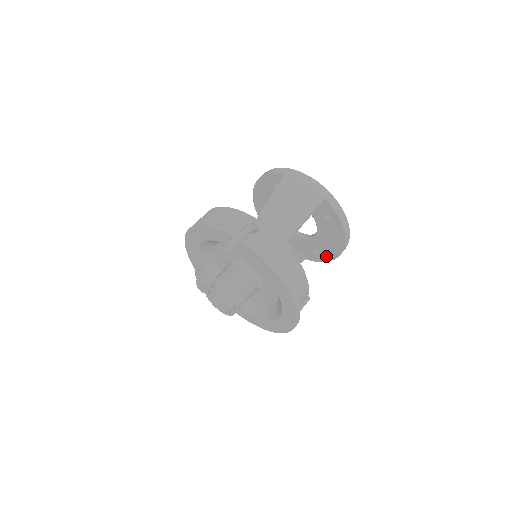
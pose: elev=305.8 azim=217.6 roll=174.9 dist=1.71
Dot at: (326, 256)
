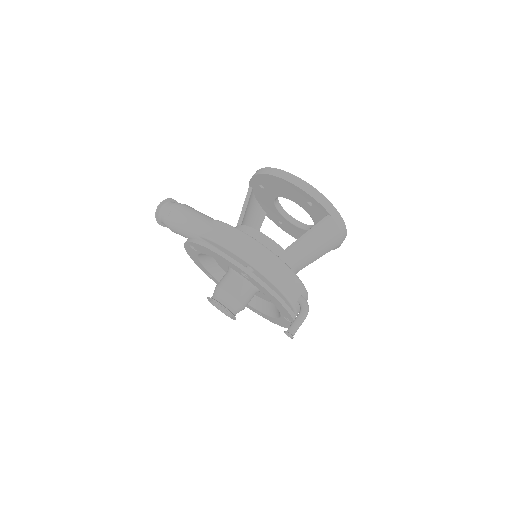
Dot at: (287, 231)
